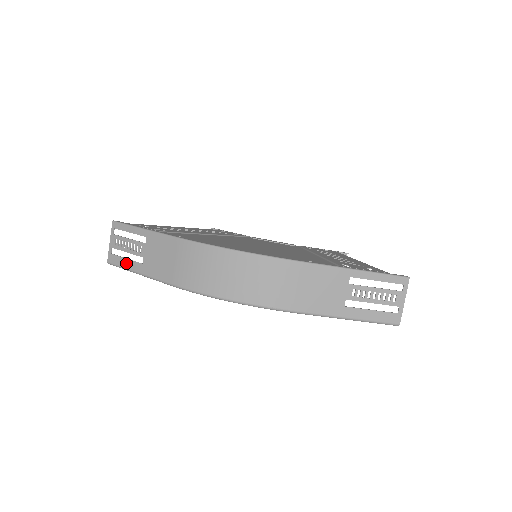
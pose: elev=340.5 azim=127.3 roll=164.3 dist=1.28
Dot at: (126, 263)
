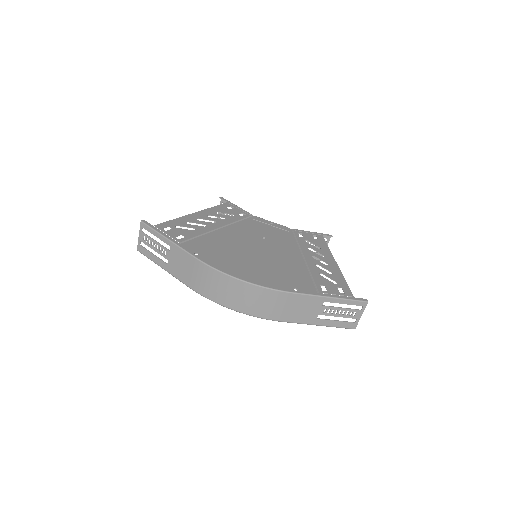
Dot at: (153, 258)
